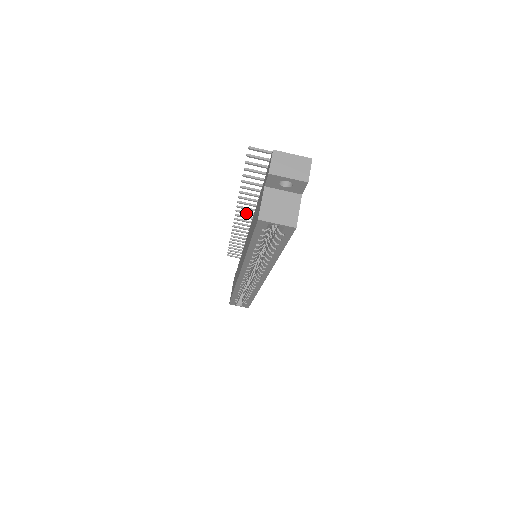
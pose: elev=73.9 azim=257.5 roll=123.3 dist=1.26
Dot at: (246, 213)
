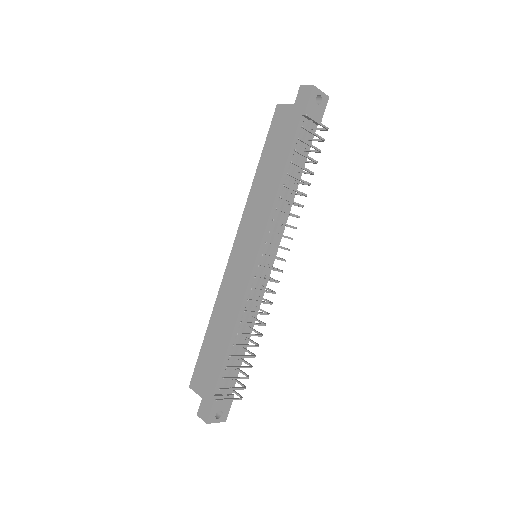
Dot at: occluded
